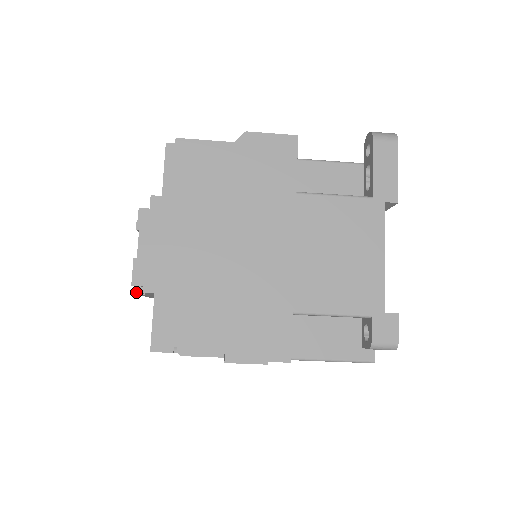
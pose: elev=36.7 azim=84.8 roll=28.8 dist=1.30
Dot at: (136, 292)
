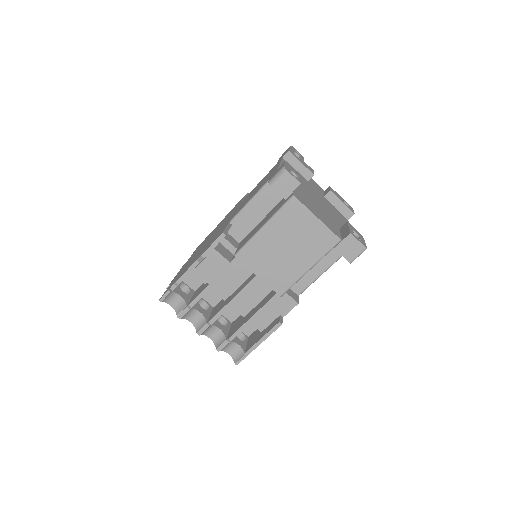
Dot at: occluded
